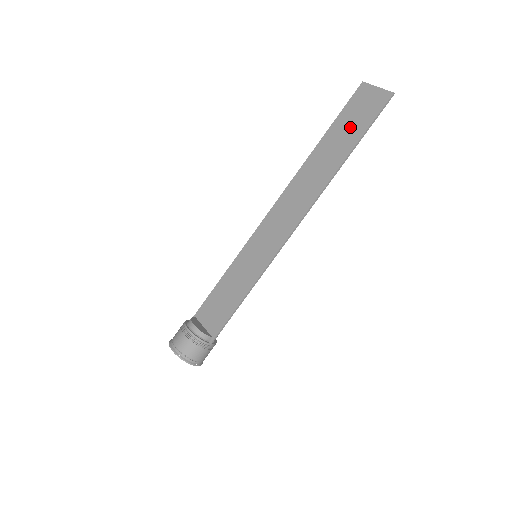
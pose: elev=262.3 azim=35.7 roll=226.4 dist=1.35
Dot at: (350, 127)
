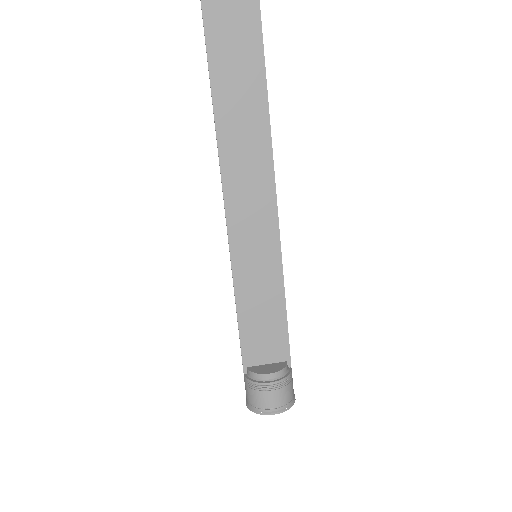
Dot at: (236, 37)
